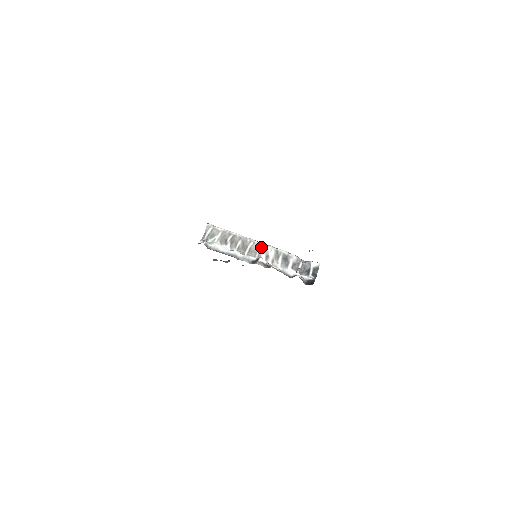
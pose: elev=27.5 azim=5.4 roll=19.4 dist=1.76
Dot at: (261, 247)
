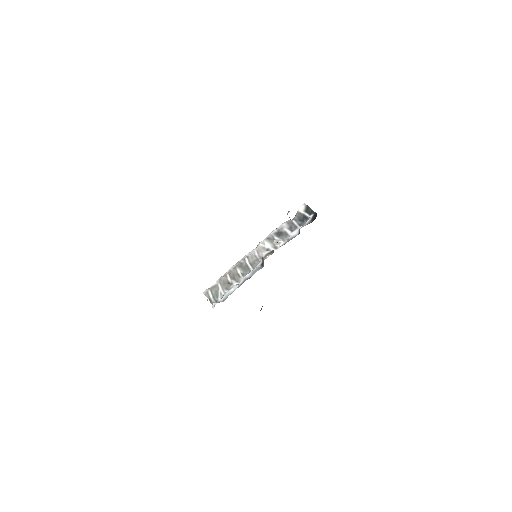
Dot at: (255, 252)
